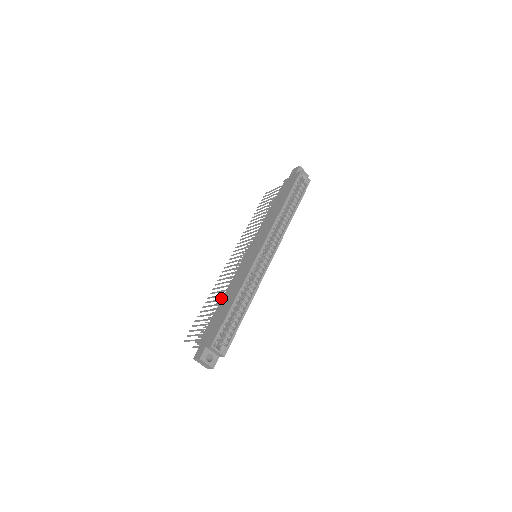
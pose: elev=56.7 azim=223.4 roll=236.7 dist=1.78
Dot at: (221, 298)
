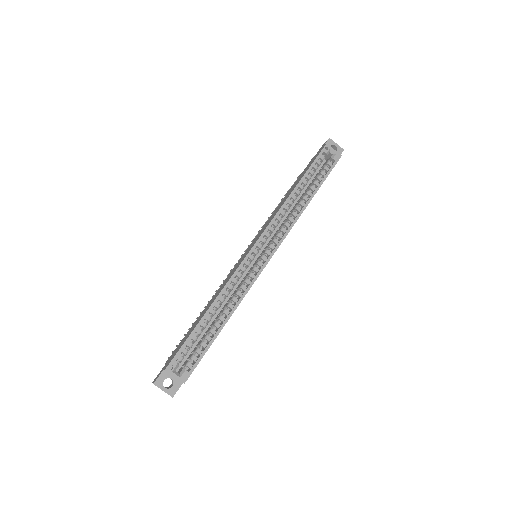
Dot at: occluded
